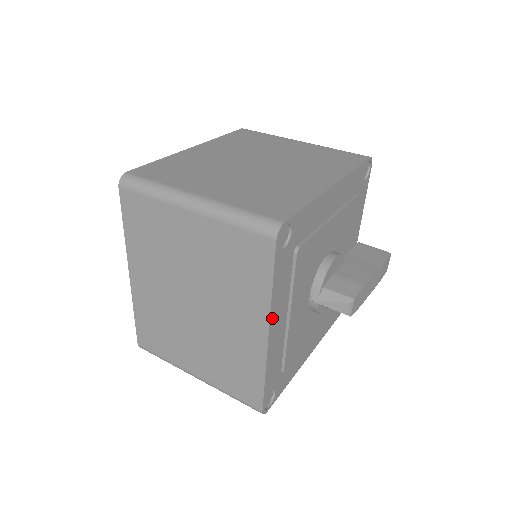
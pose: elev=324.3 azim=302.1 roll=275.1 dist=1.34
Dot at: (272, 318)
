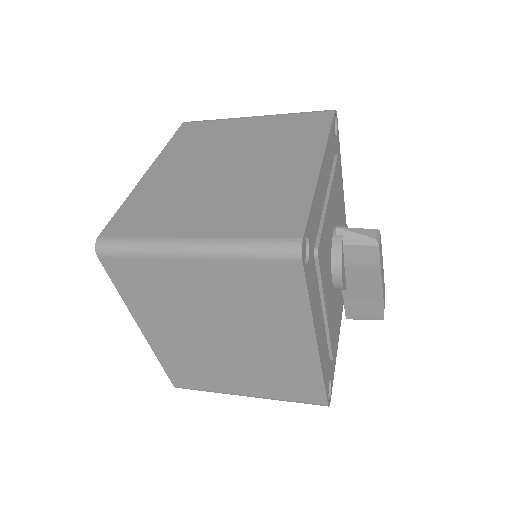
Dot at: (325, 156)
